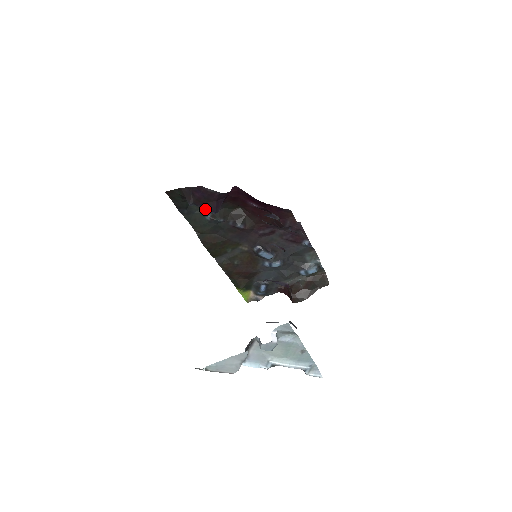
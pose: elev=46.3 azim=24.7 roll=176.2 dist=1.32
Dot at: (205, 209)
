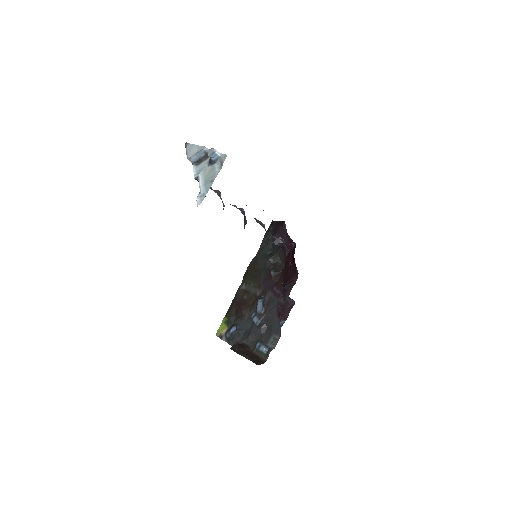
Dot at: (272, 236)
